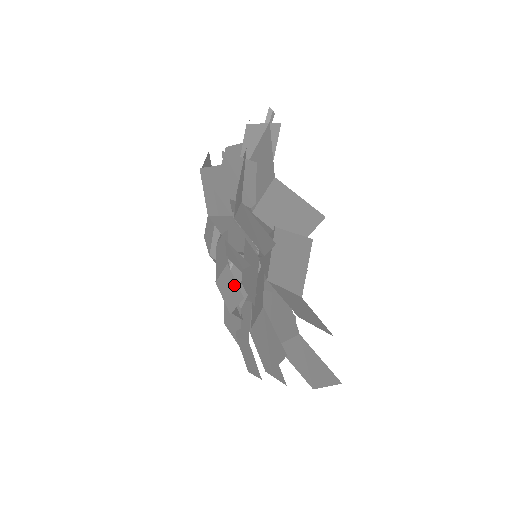
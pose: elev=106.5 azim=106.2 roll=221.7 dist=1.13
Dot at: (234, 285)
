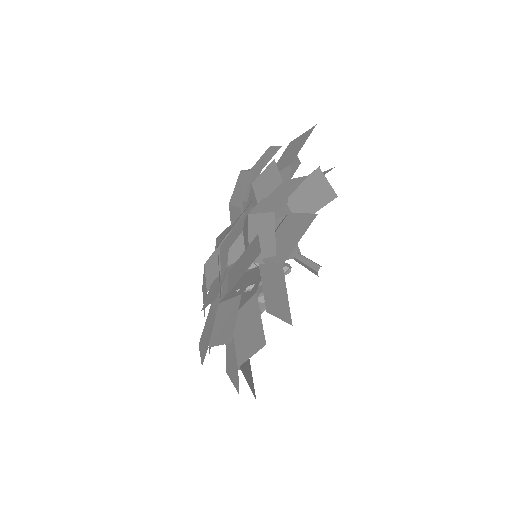
Dot at: occluded
